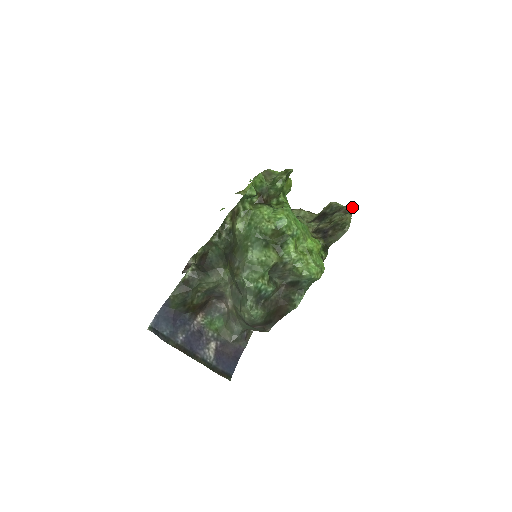
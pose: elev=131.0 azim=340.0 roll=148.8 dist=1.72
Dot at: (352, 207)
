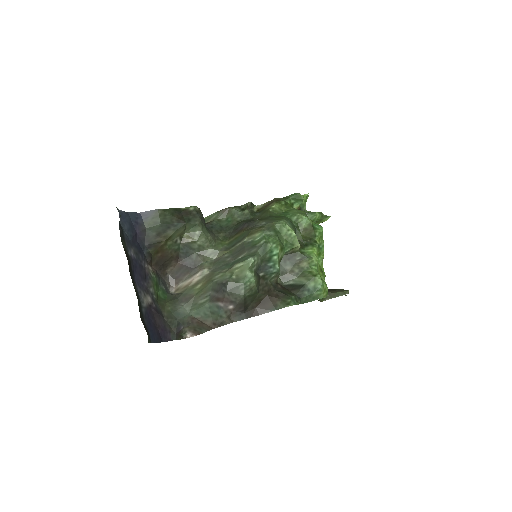
Dot at: occluded
